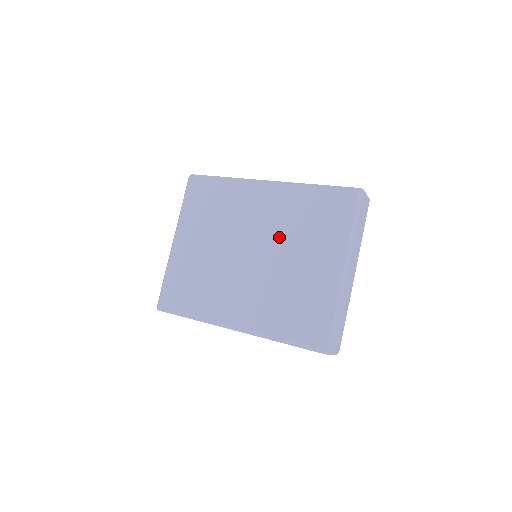
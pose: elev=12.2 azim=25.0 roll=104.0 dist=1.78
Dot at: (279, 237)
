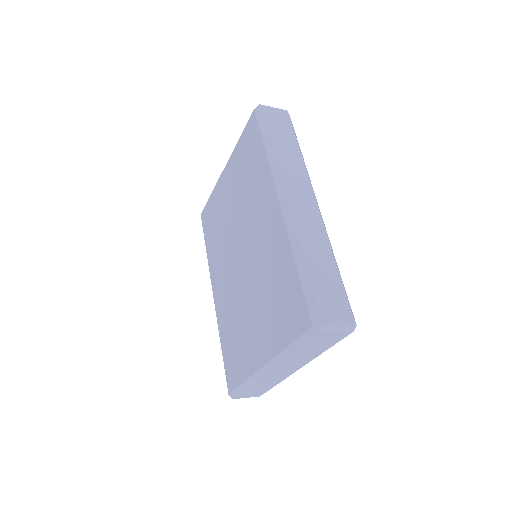
Dot at: (256, 271)
